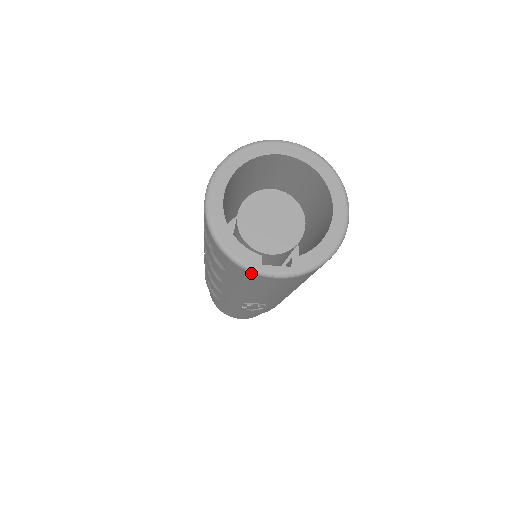
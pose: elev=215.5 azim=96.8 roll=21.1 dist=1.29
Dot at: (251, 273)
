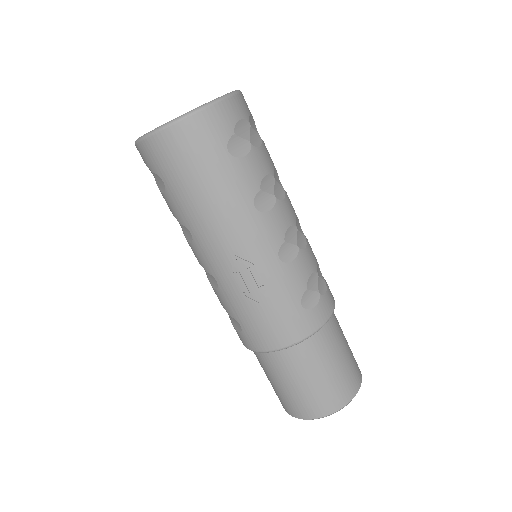
Dot at: (154, 137)
